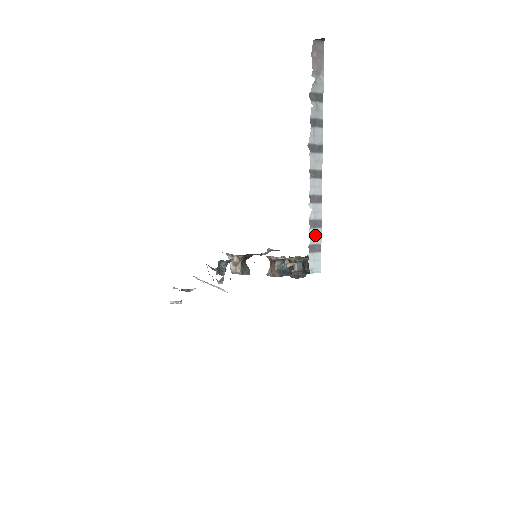
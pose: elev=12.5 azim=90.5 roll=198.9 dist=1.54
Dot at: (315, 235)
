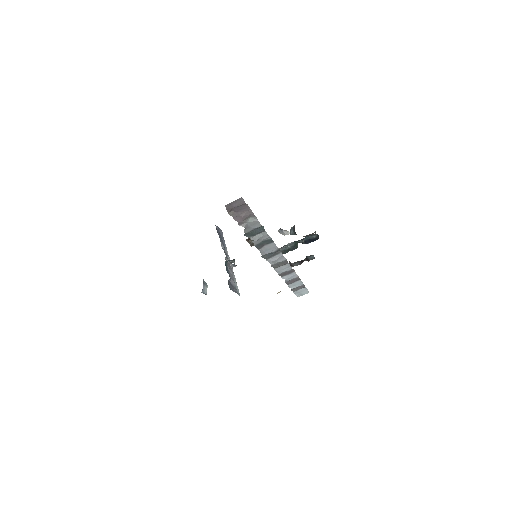
Dot at: (295, 284)
